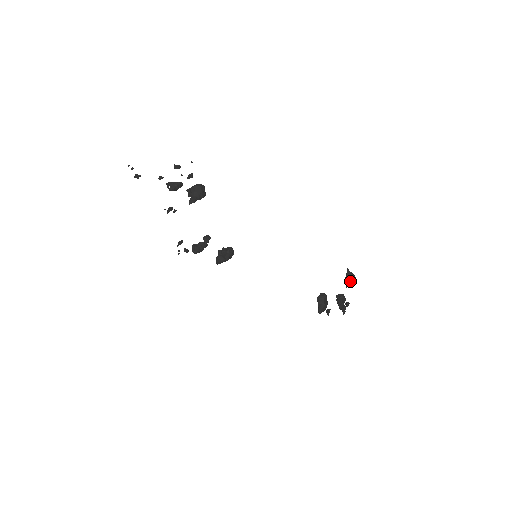
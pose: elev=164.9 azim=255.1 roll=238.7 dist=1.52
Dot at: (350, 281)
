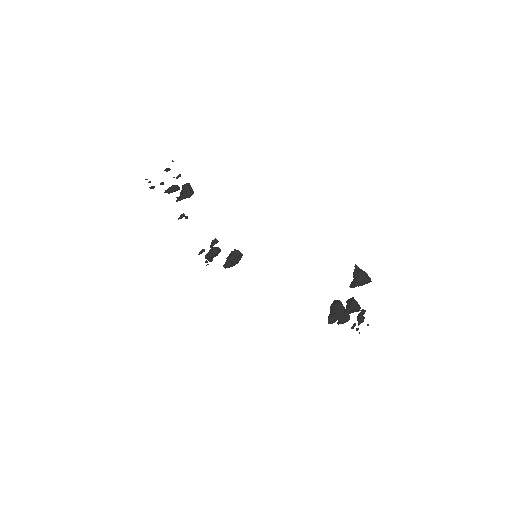
Dot at: (358, 280)
